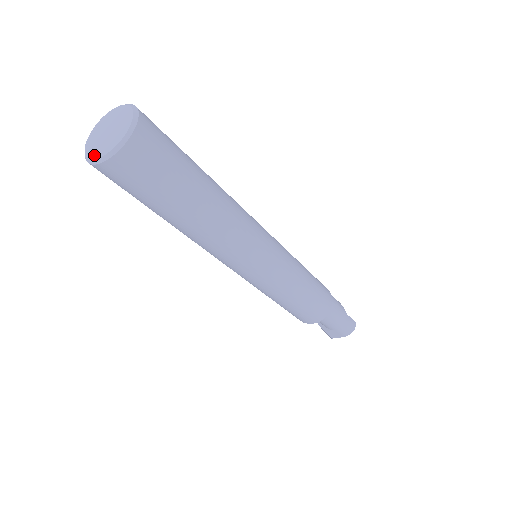
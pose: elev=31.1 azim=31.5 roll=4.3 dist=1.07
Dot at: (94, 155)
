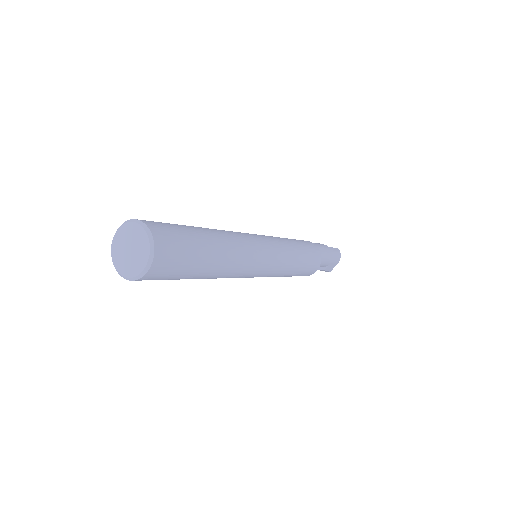
Dot at: (135, 272)
